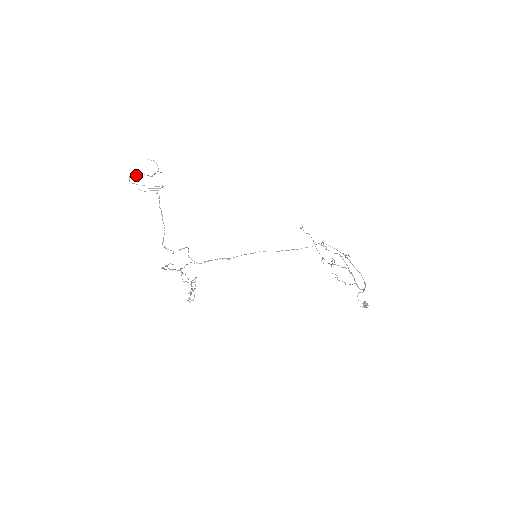
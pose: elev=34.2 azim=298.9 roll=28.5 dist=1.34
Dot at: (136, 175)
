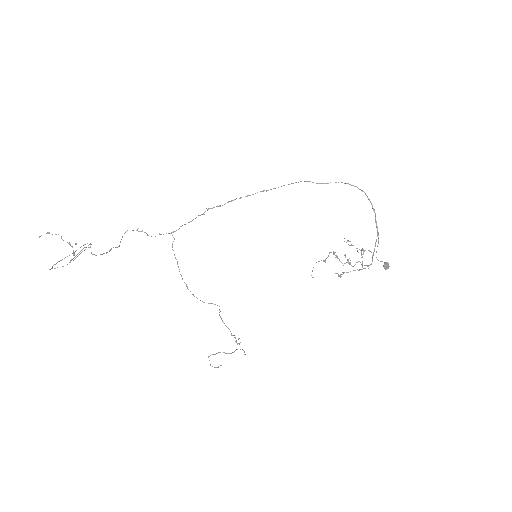
Dot at: occluded
